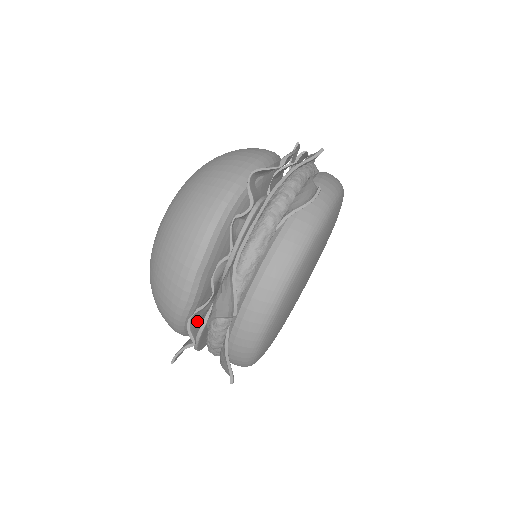
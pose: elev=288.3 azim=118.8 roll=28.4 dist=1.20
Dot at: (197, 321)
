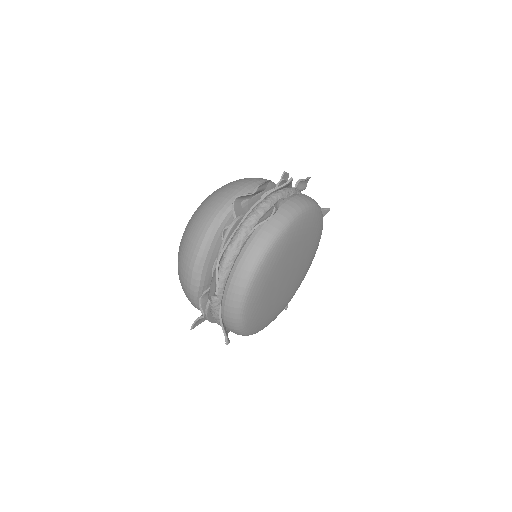
Dot at: (207, 301)
